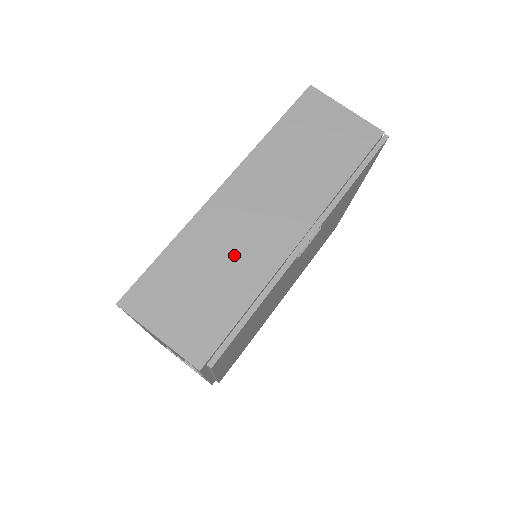
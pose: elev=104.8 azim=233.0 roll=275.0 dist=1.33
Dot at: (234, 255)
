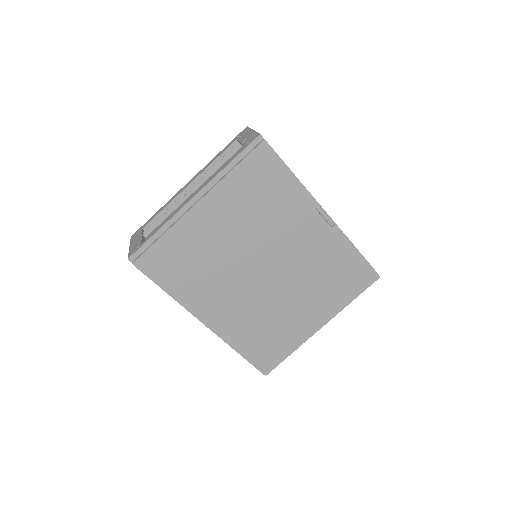
Dot at: occluded
